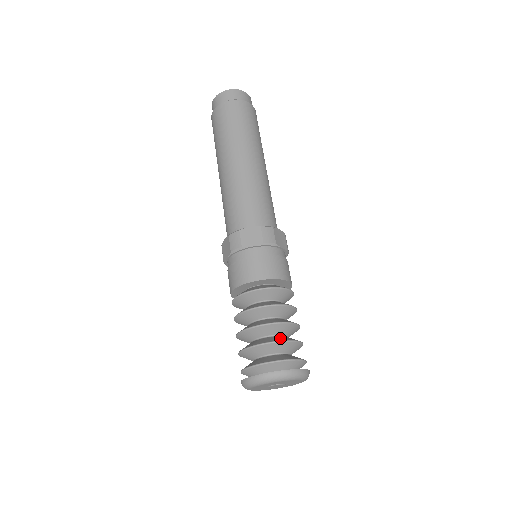
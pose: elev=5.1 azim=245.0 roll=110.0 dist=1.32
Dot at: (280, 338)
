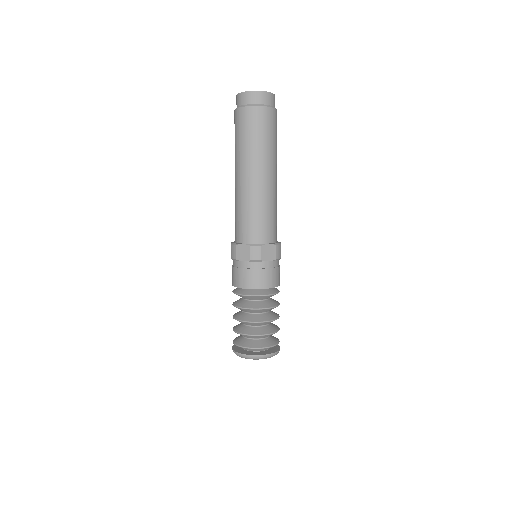
Dot at: (254, 331)
